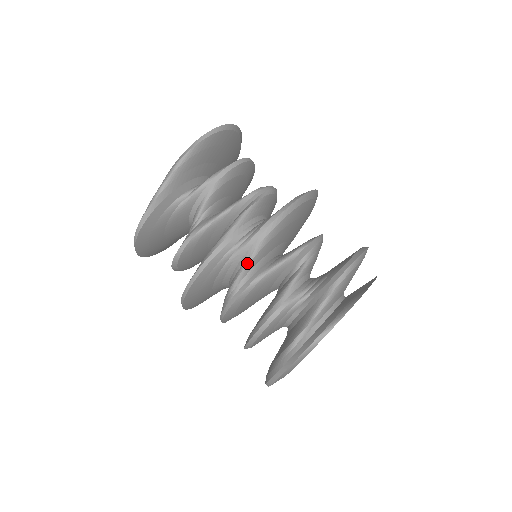
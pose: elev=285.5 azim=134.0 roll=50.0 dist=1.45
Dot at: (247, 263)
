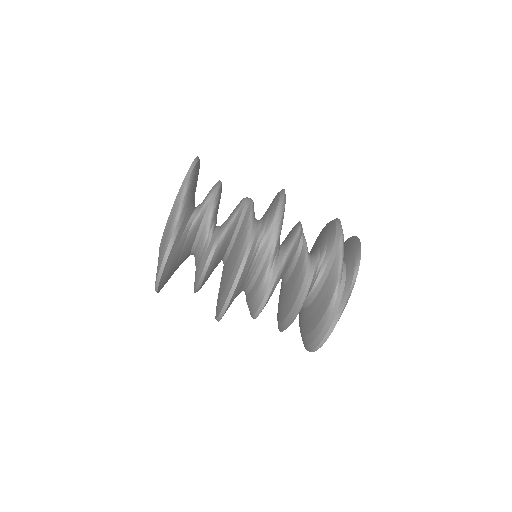
Dot at: (274, 249)
